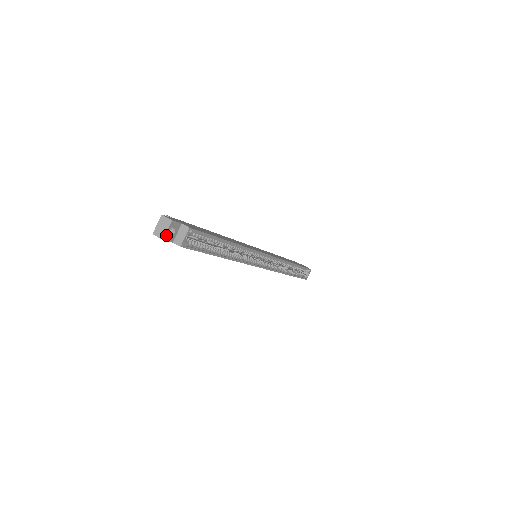
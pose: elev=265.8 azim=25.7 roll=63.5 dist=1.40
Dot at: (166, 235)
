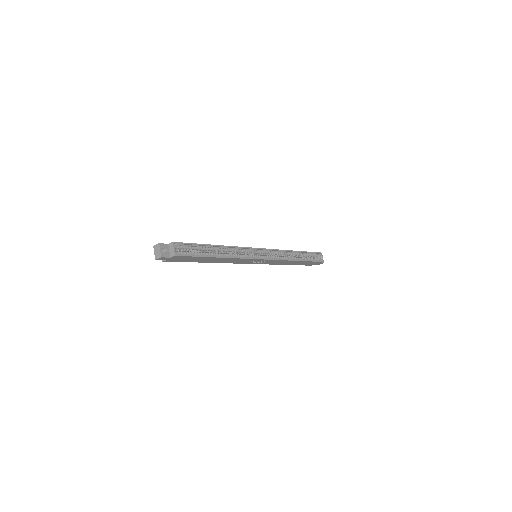
Dot at: (162, 254)
